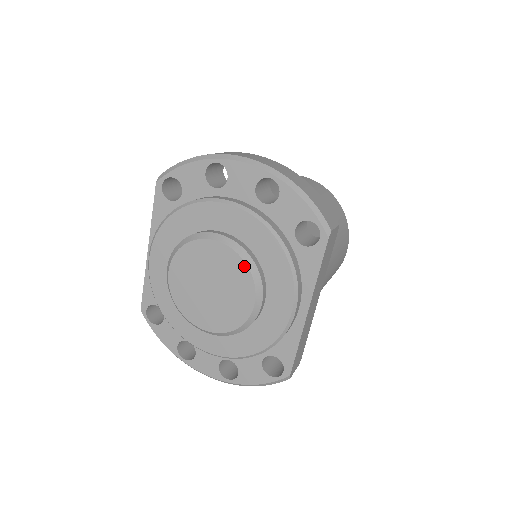
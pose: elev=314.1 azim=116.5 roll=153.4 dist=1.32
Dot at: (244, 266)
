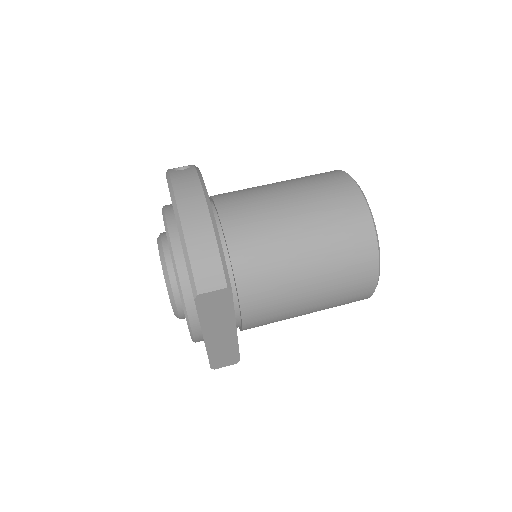
Dot at: (165, 280)
